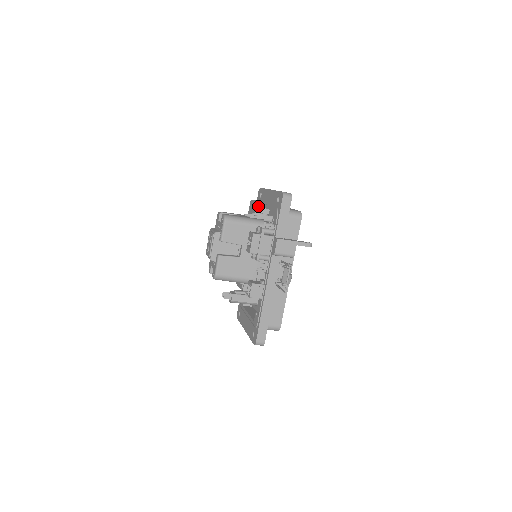
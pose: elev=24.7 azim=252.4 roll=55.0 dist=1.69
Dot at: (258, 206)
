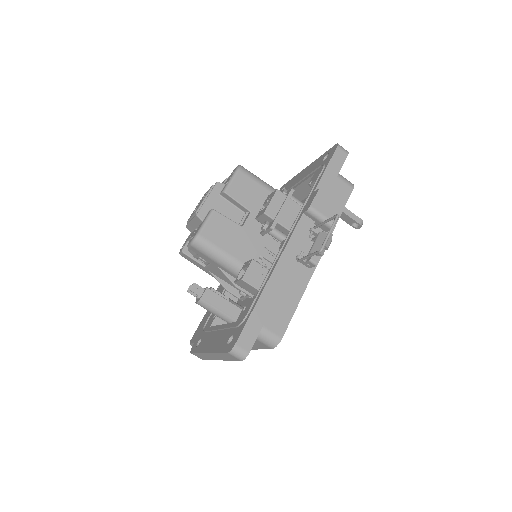
Dot at: occluded
